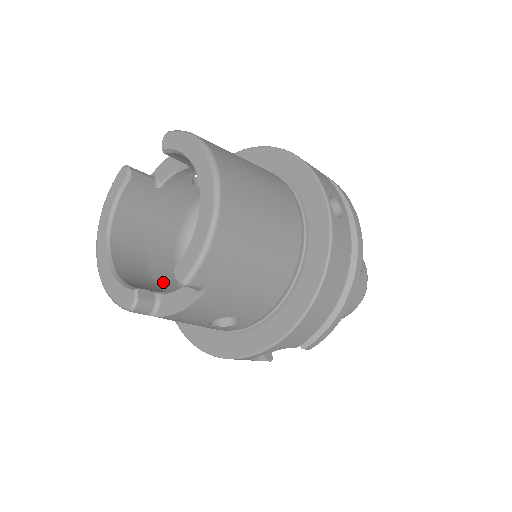
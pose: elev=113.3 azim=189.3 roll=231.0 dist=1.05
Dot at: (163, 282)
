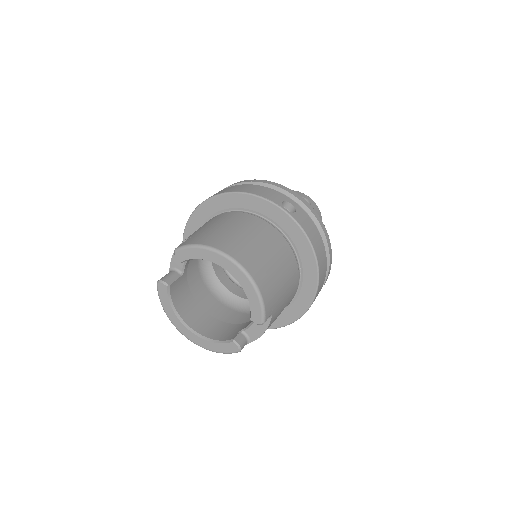
Dot at: (224, 316)
